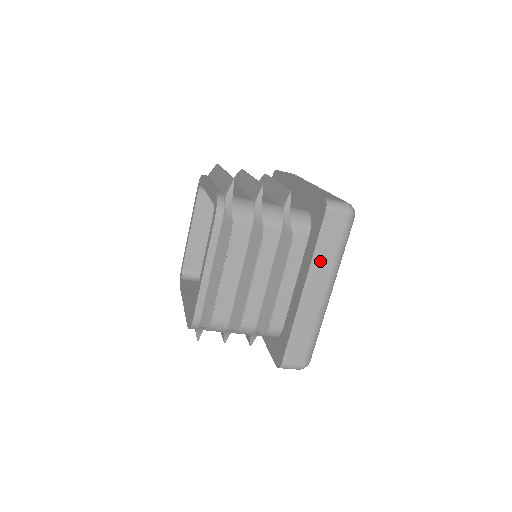
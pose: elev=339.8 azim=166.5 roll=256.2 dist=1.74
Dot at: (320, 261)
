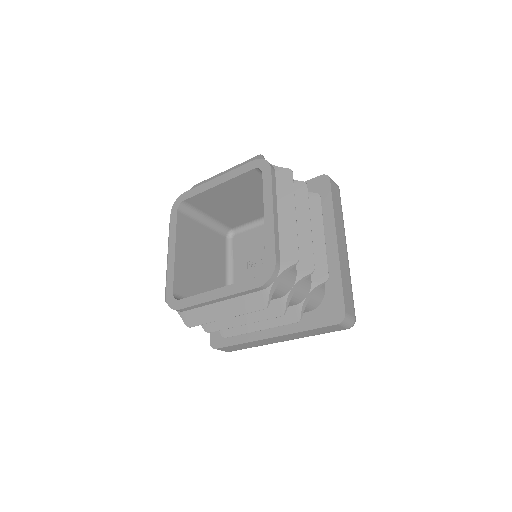
Dot at: (301, 334)
